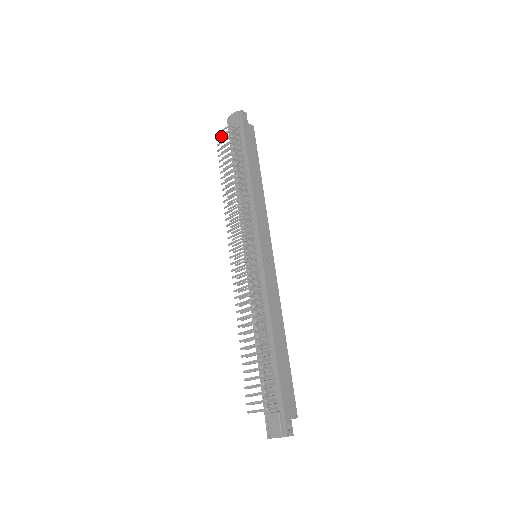
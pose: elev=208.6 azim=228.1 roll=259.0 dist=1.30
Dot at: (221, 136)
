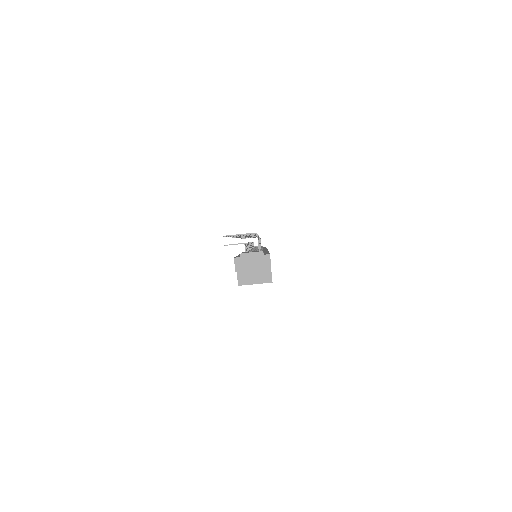
Dot at: occluded
